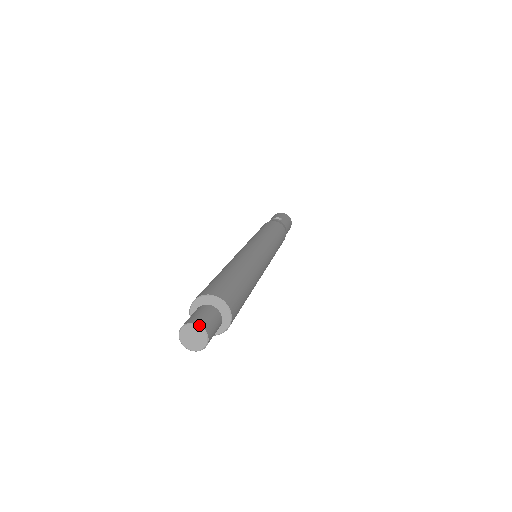
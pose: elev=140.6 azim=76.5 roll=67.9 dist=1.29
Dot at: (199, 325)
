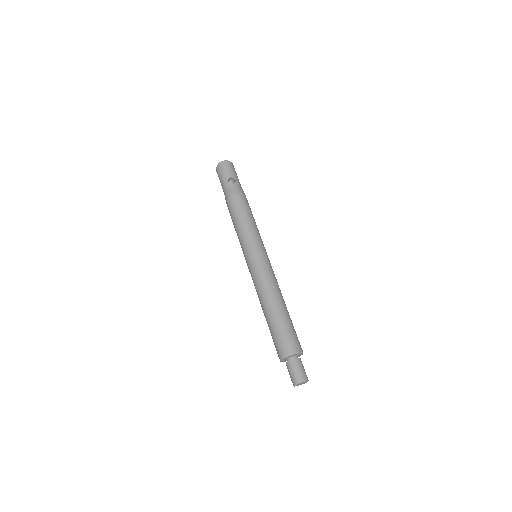
Dot at: (305, 381)
